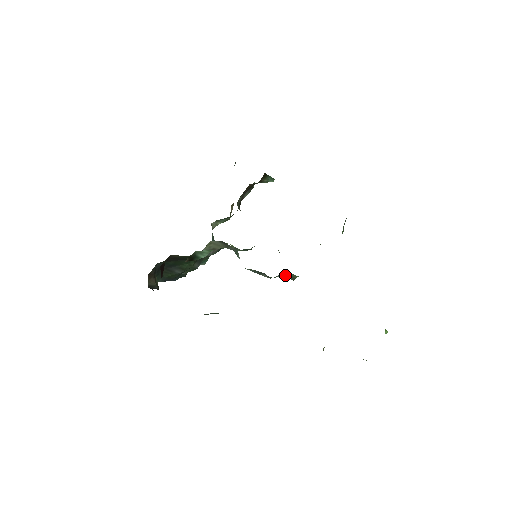
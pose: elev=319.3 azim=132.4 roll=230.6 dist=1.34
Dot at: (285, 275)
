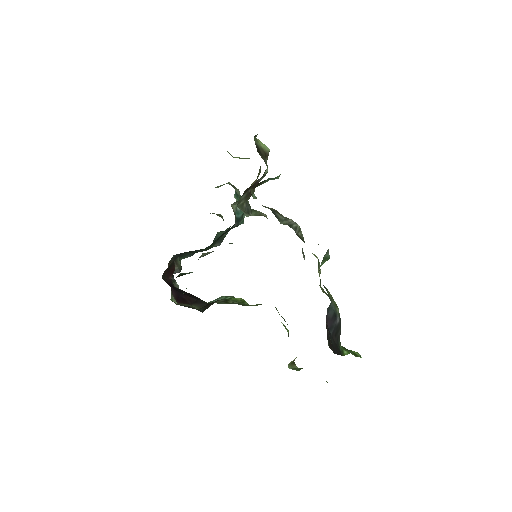
Dot at: occluded
